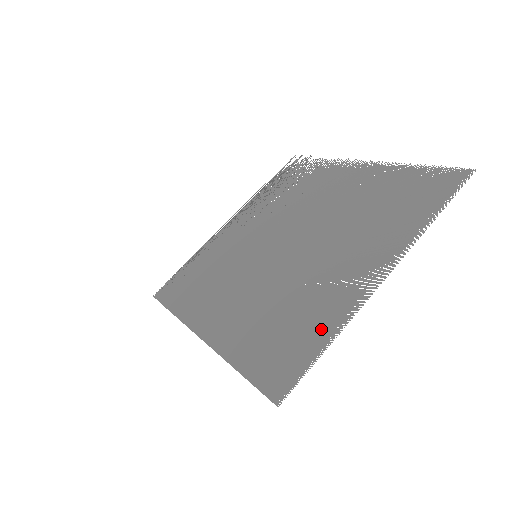
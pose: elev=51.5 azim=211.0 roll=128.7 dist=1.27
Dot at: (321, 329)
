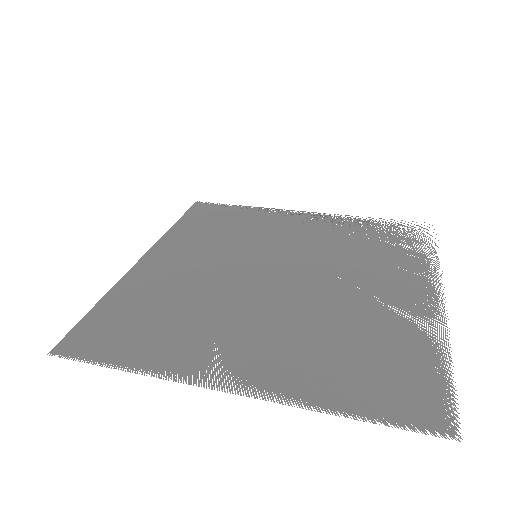
Dot at: (147, 354)
